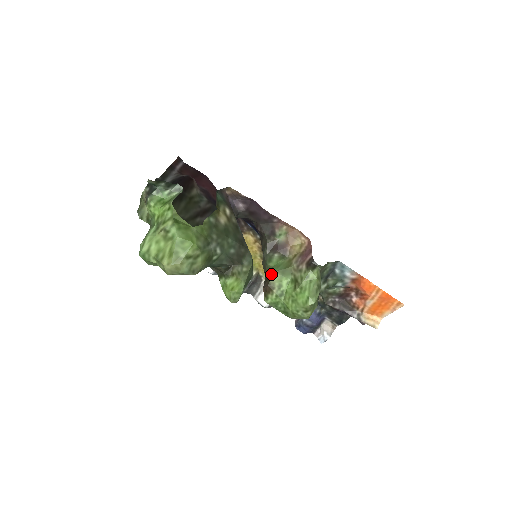
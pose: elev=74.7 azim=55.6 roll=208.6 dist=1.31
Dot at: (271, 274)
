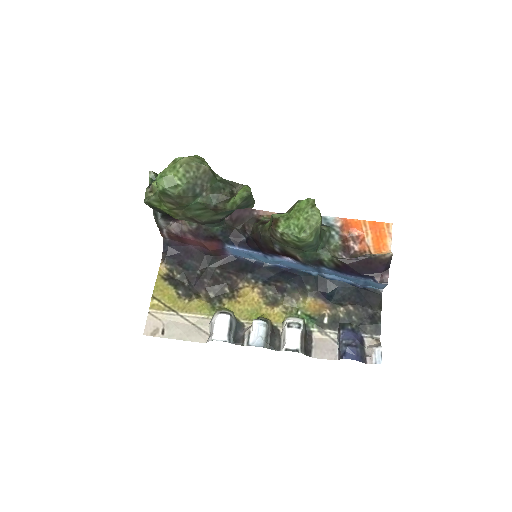
Dot at: (271, 218)
